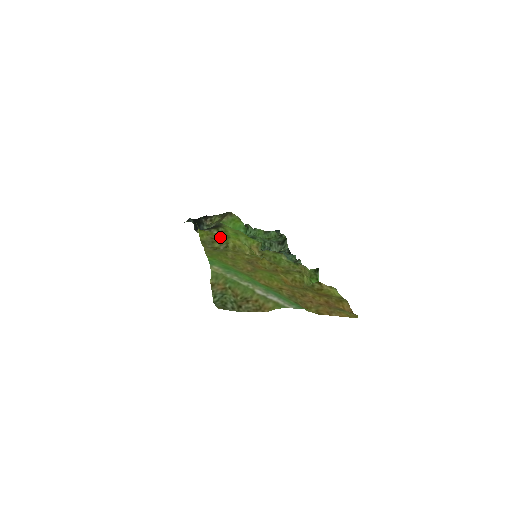
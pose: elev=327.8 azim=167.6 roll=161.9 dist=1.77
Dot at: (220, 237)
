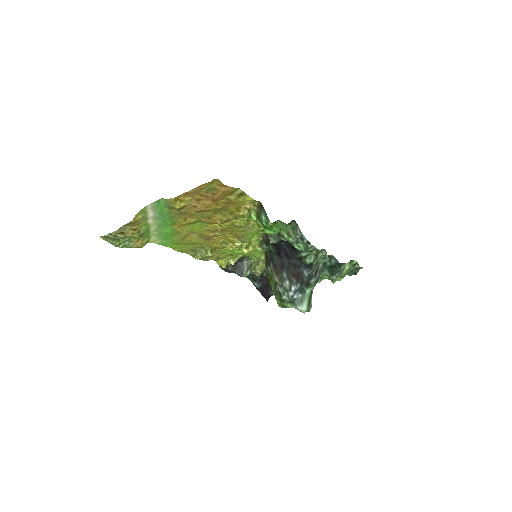
Dot at: (226, 255)
